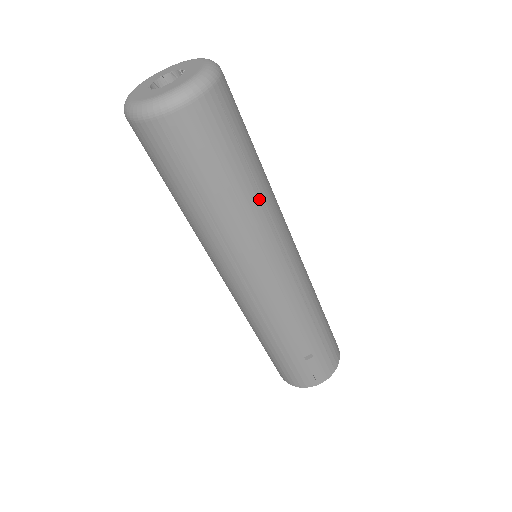
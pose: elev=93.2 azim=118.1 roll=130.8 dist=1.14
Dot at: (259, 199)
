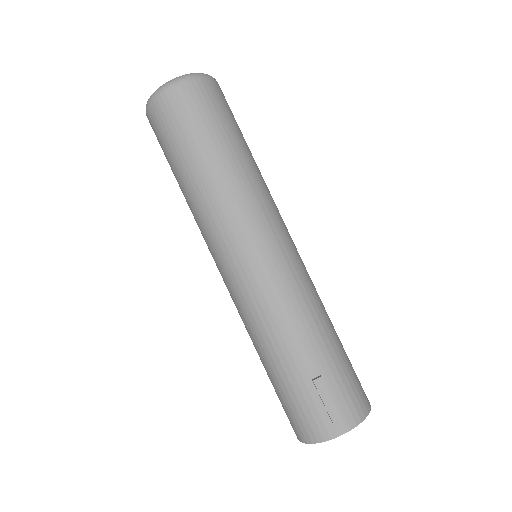
Dot at: (245, 170)
